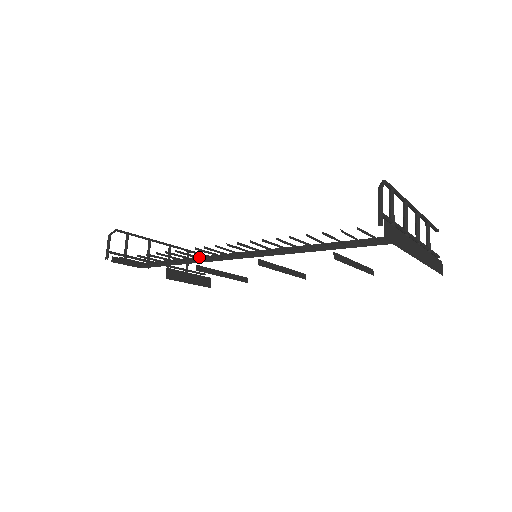
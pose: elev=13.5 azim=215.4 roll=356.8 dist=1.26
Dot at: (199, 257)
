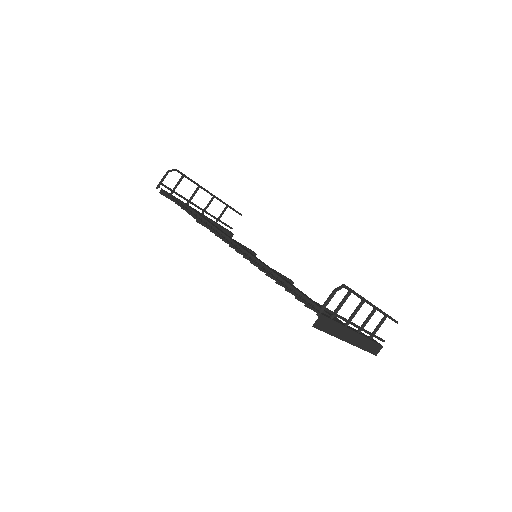
Dot at: (217, 231)
